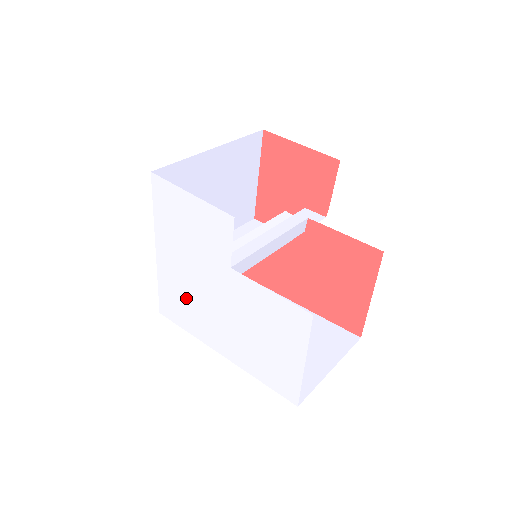
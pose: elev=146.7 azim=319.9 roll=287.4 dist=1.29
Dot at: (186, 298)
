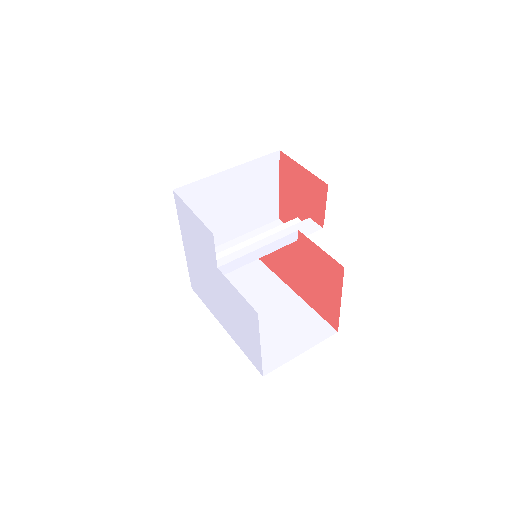
Dot at: (202, 282)
